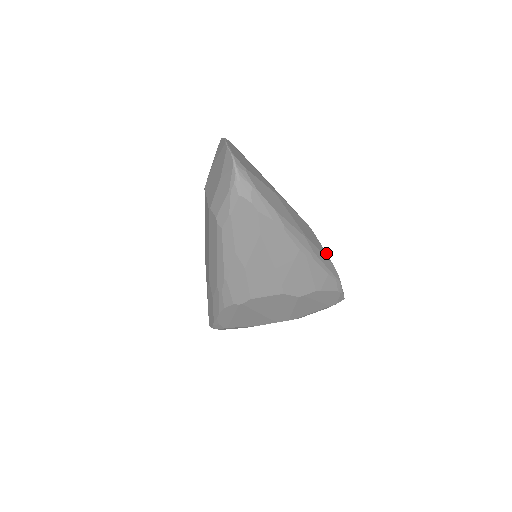
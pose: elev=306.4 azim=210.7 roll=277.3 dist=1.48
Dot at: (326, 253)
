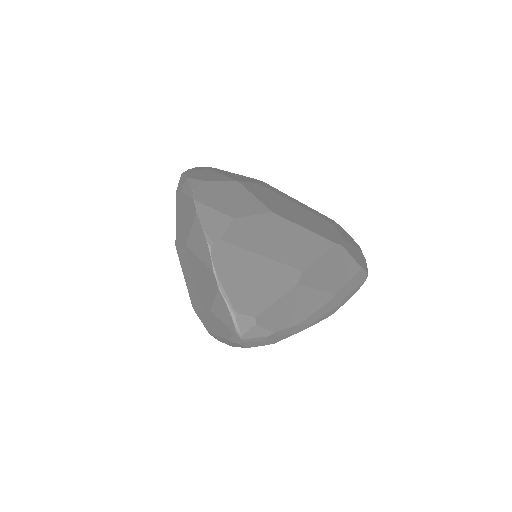
Dot at: (355, 260)
